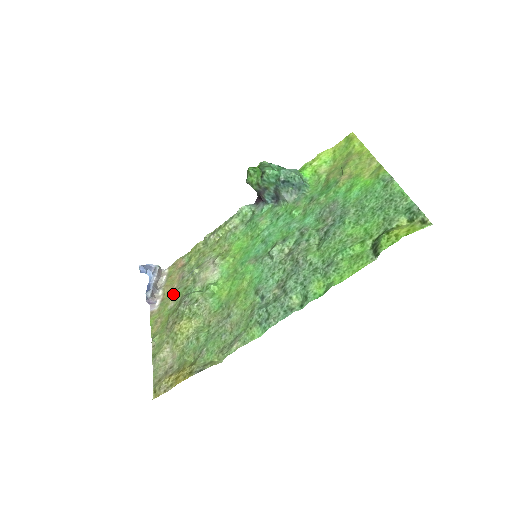
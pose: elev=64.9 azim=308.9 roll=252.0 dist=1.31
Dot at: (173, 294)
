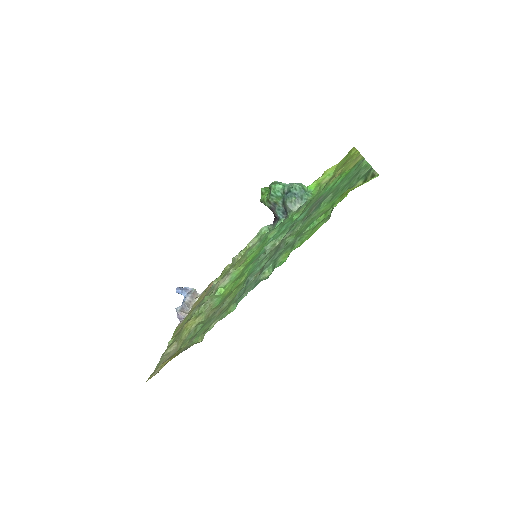
Dot at: occluded
